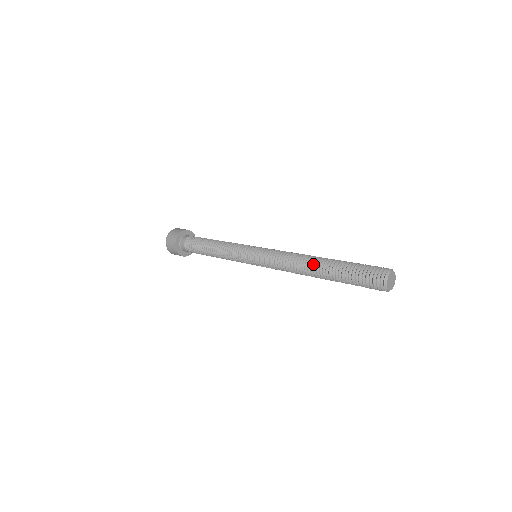
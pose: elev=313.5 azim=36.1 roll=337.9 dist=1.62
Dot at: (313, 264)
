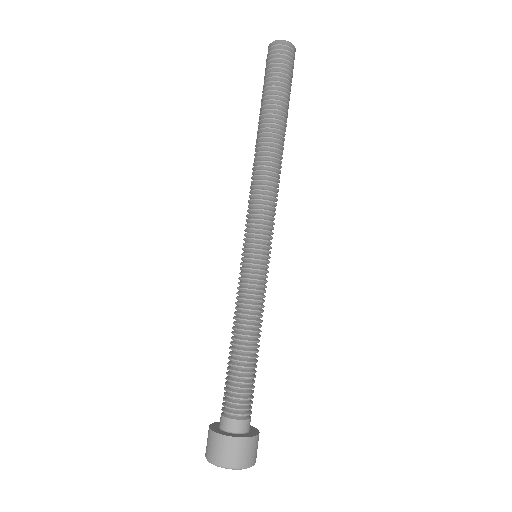
Dot at: (257, 145)
